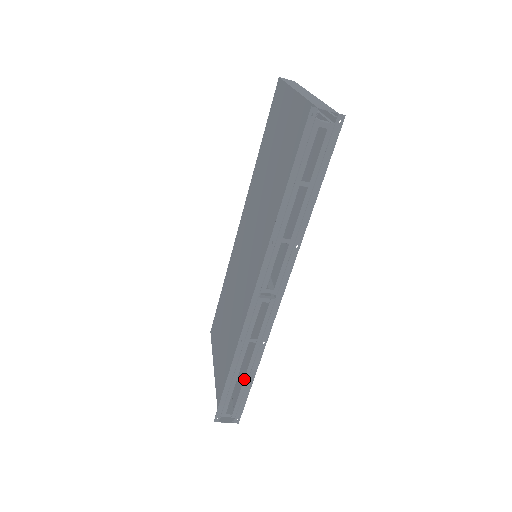
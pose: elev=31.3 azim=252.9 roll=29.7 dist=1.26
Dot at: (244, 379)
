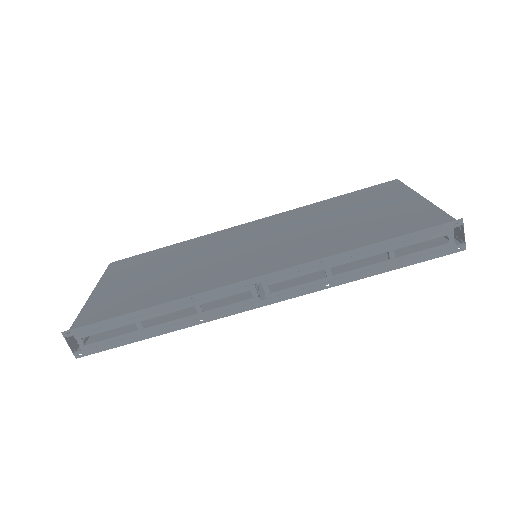
Dot at: (143, 329)
